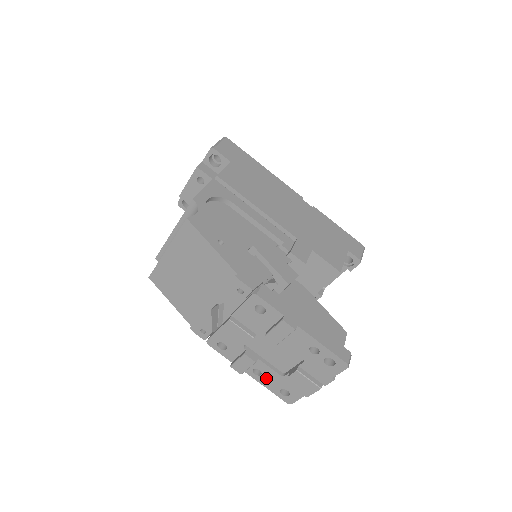
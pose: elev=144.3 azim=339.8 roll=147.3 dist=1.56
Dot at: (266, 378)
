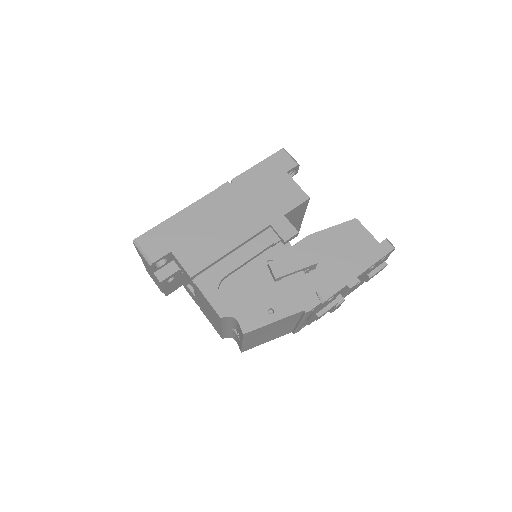
Dot at: (351, 291)
